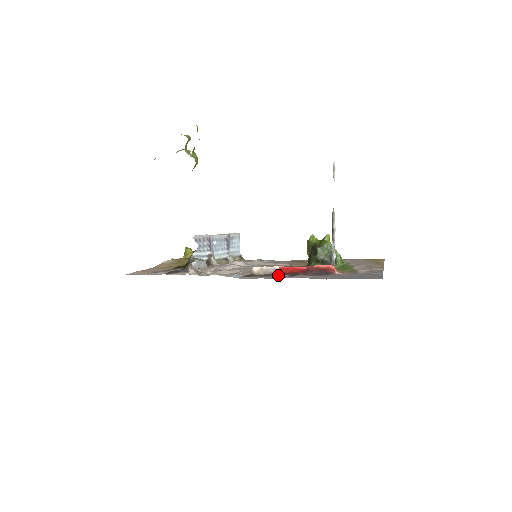
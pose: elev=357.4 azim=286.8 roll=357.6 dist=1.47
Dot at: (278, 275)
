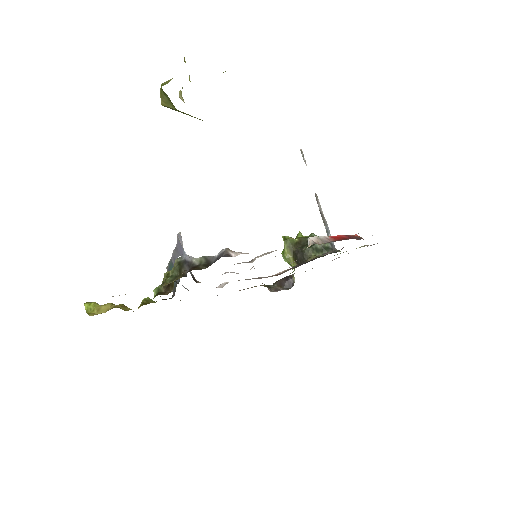
Dot at: (339, 240)
